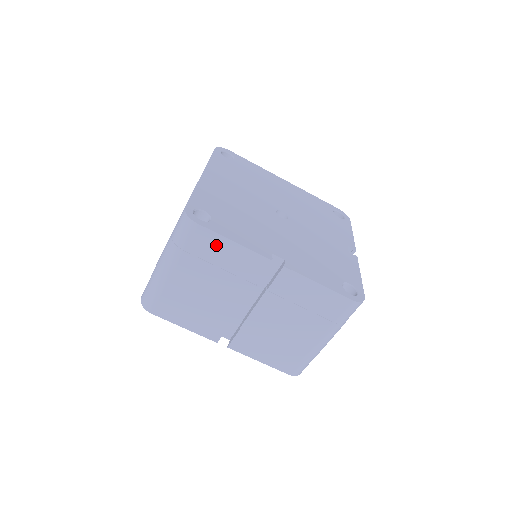
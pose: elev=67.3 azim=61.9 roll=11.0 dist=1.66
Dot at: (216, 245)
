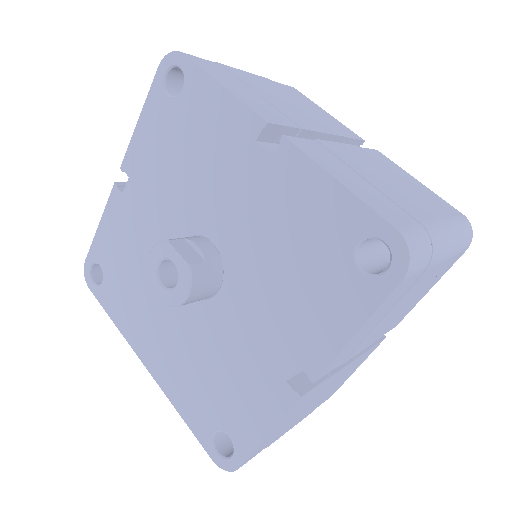
Dot at: (308, 102)
